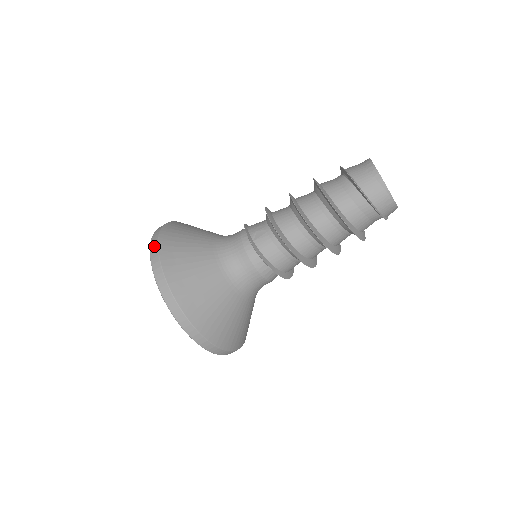
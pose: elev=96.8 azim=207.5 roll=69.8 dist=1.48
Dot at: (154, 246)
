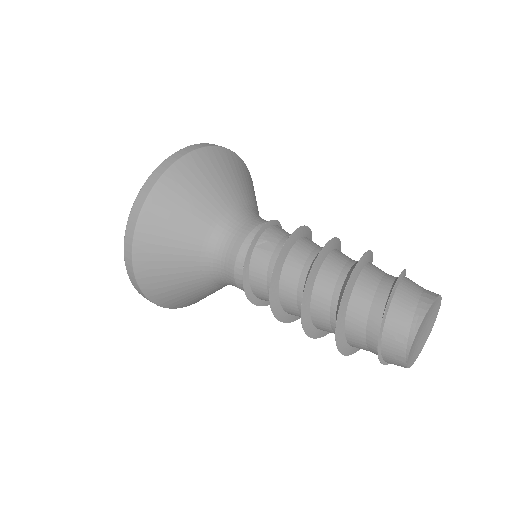
Dot at: (170, 160)
